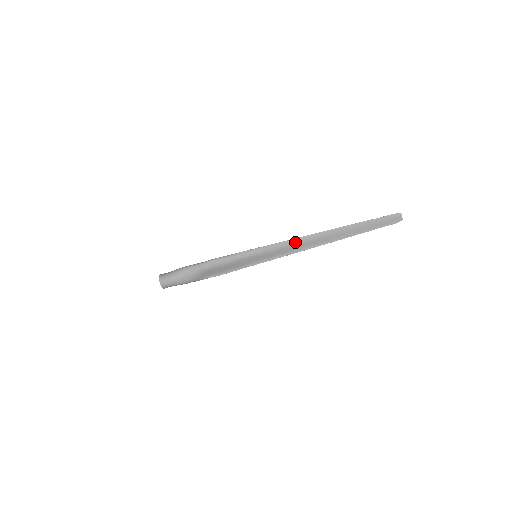
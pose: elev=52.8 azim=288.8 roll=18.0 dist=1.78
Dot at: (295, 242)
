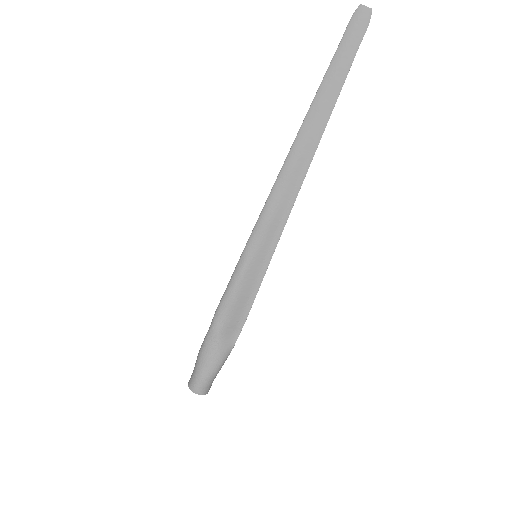
Dot at: (277, 191)
